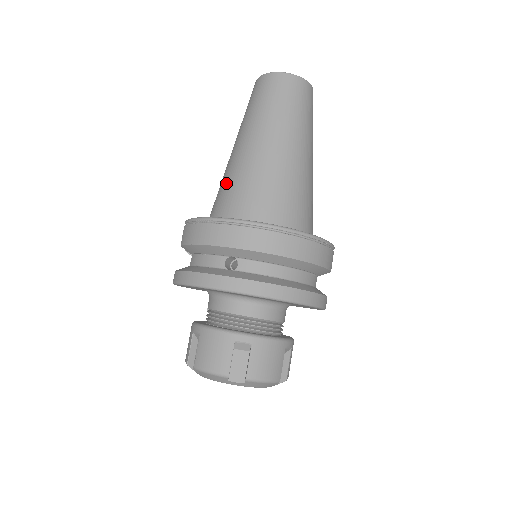
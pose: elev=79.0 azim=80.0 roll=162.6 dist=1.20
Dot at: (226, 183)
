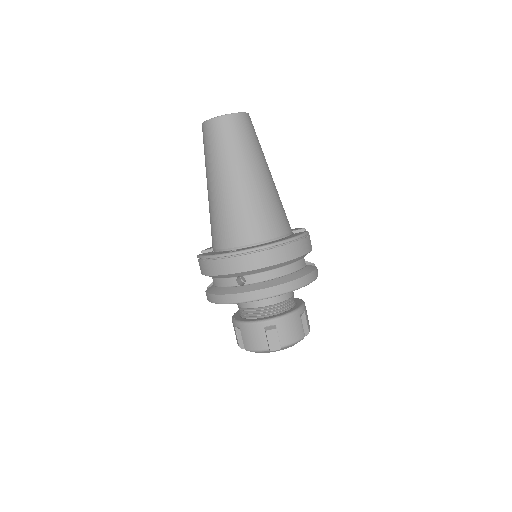
Dot at: (213, 219)
